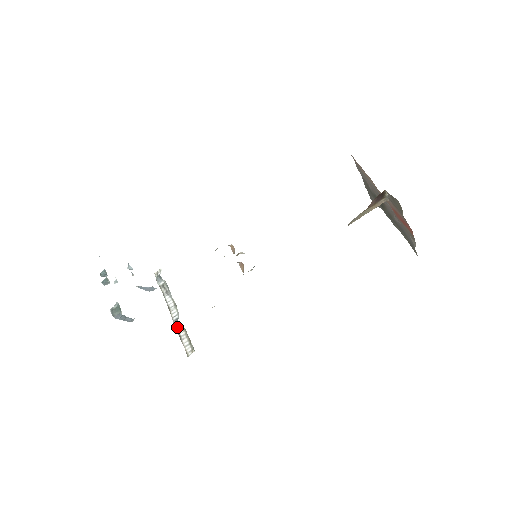
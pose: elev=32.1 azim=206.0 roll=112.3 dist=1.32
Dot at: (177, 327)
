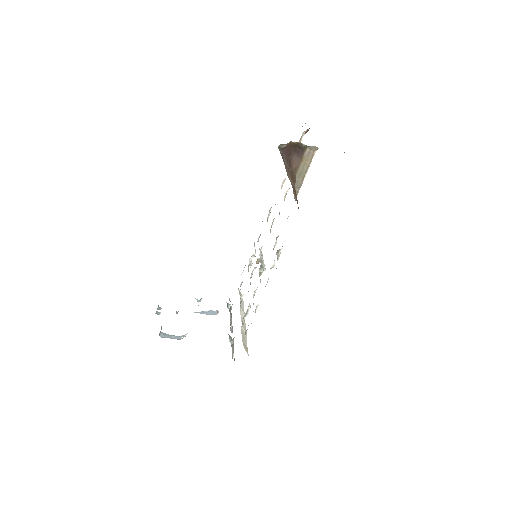
Dot at: (230, 339)
